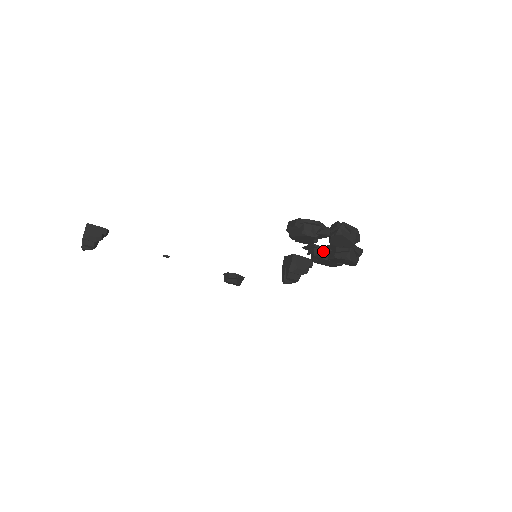
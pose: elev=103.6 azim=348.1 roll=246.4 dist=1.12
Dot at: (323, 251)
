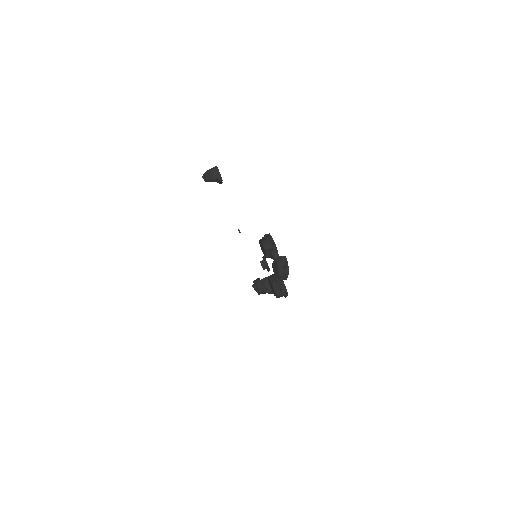
Dot at: (266, 267)
